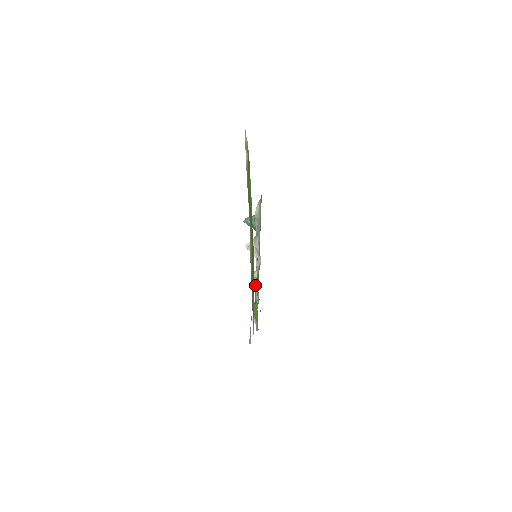
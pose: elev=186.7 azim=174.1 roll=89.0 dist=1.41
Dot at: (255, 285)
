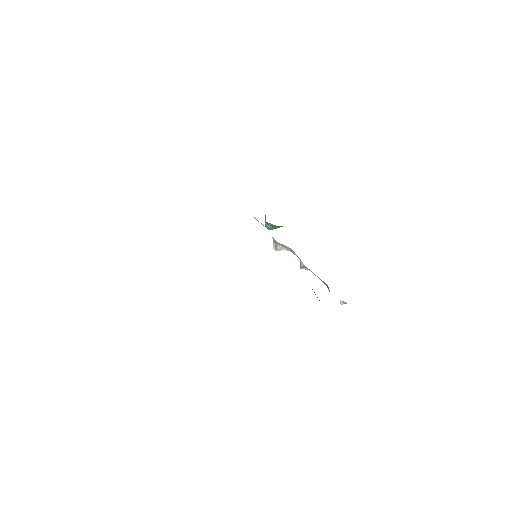
Dot at: occluded
